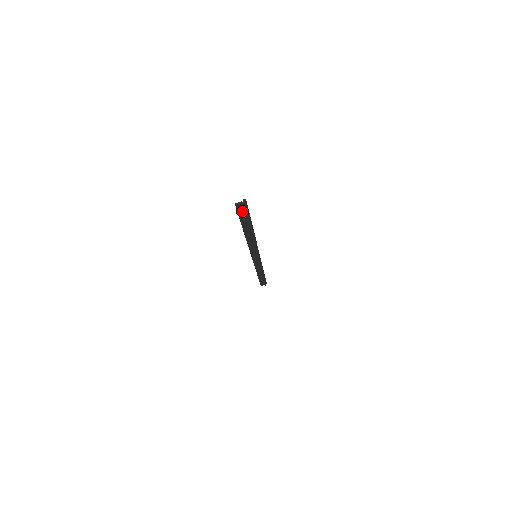
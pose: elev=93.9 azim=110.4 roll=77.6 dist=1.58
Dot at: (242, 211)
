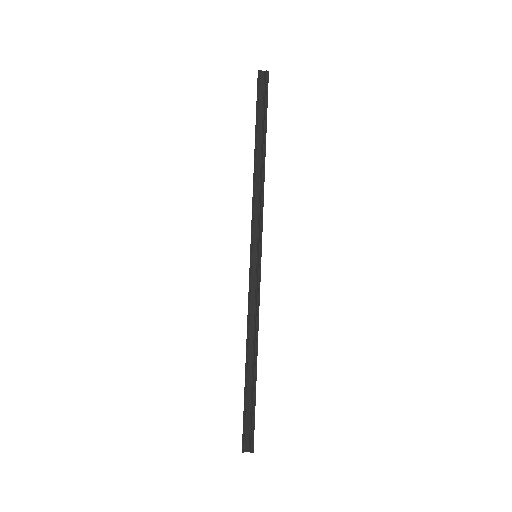
Dot at: (247, 430)
